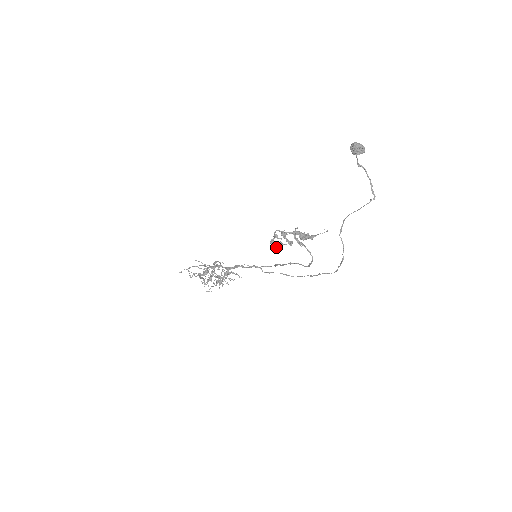
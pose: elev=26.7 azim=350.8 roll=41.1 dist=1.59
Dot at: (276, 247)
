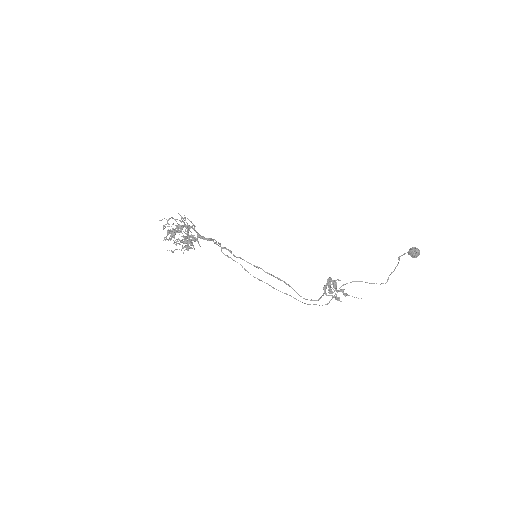
Dot at: occluded
